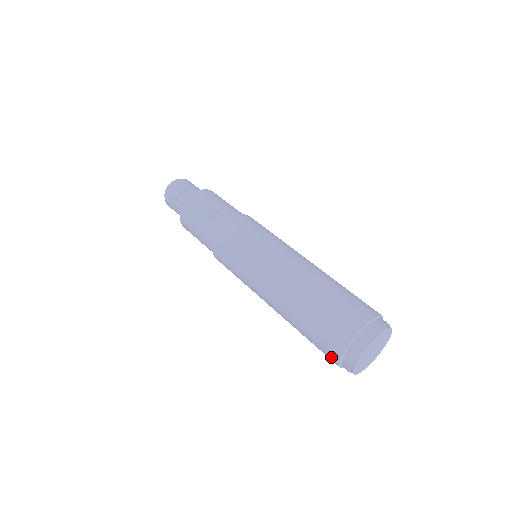
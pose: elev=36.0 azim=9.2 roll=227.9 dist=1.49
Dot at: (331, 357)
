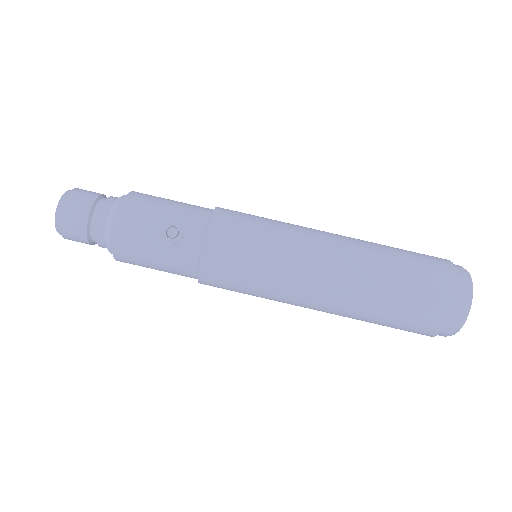
Dot at: occluded
